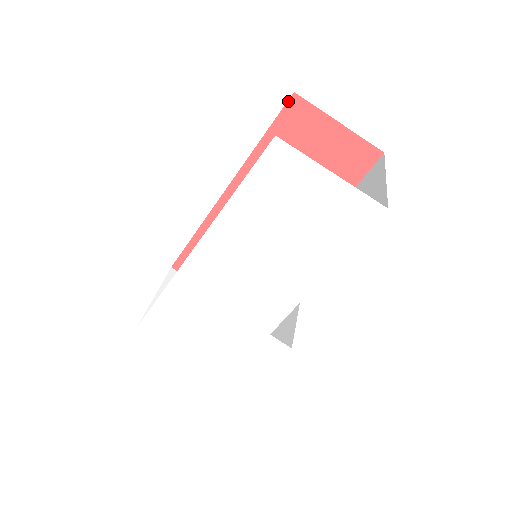
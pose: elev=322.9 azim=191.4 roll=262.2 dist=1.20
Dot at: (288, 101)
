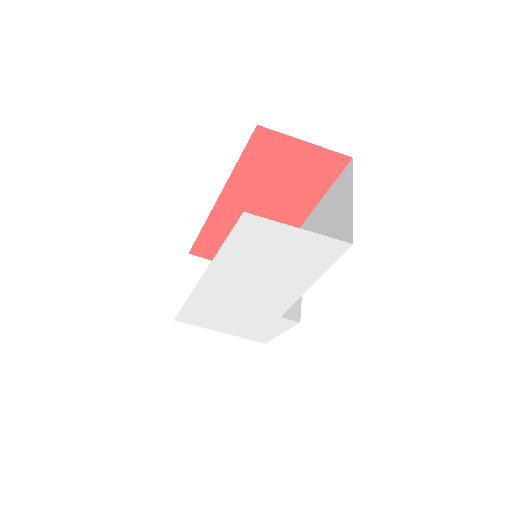
Dot at: (254, 132)
